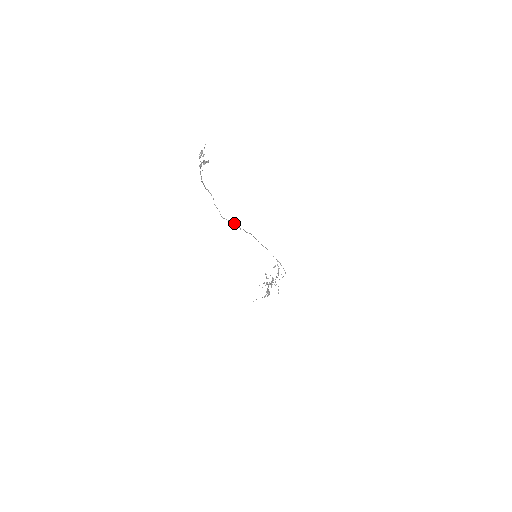
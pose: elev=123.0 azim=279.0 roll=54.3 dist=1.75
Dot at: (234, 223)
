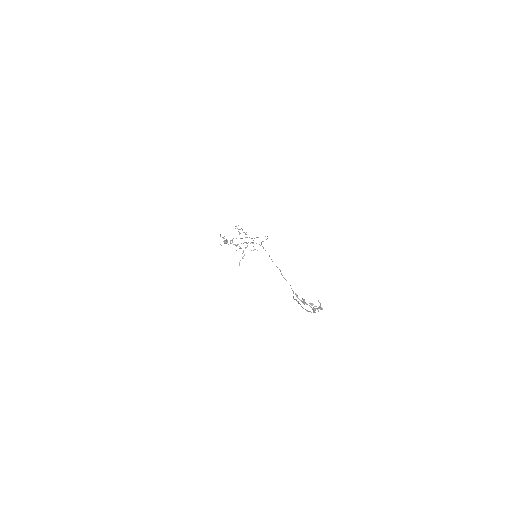
Dot at: occluded
